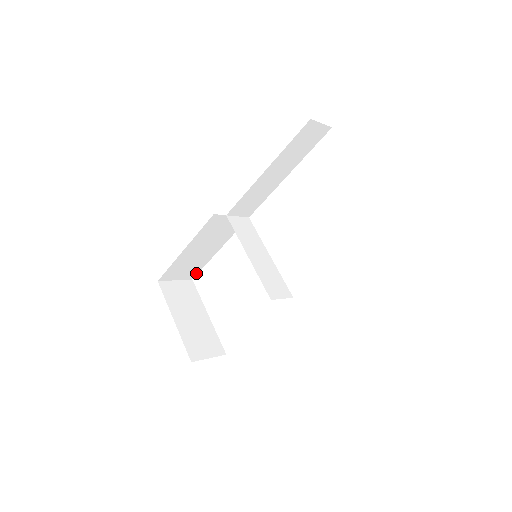
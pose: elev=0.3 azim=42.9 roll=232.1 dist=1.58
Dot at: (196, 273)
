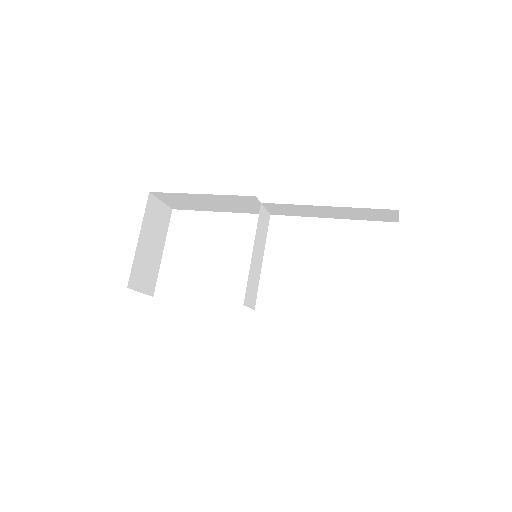
Dot at: (182, 208)
